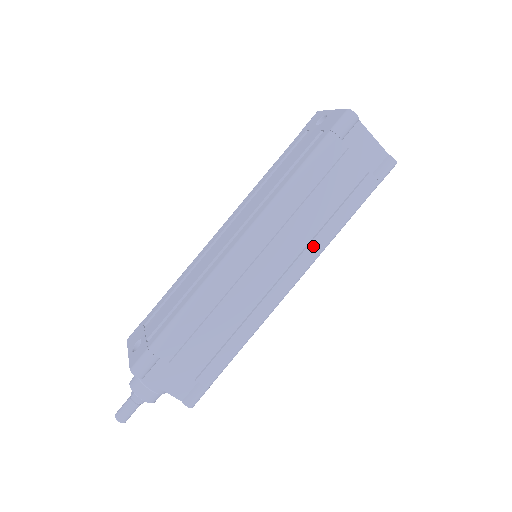
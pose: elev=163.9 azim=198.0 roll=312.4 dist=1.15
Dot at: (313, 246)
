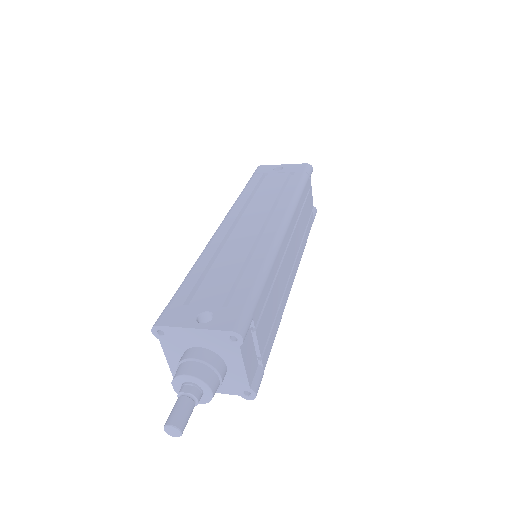
Dot at: (300, 252)
